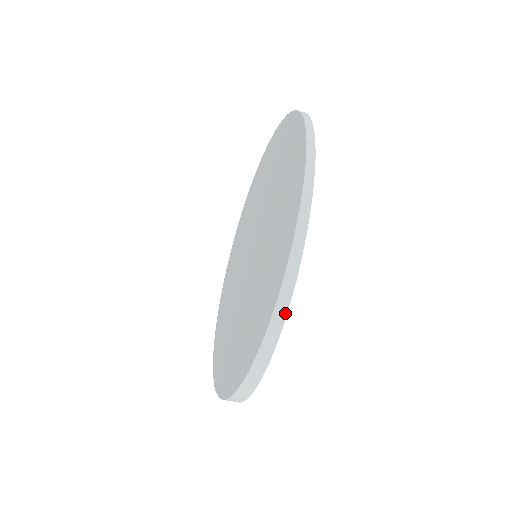
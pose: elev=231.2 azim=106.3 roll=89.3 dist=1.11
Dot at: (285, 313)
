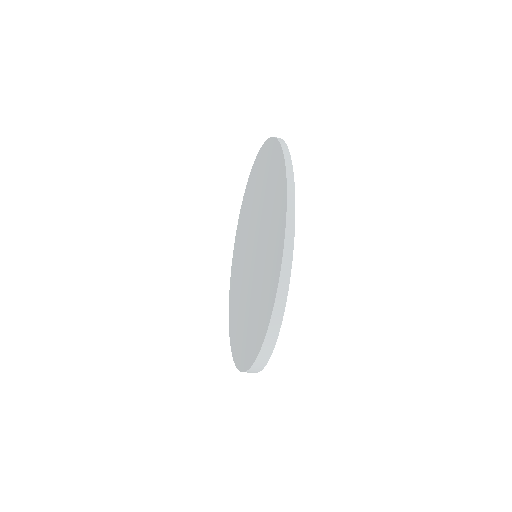
Dot at: (290, 267)
